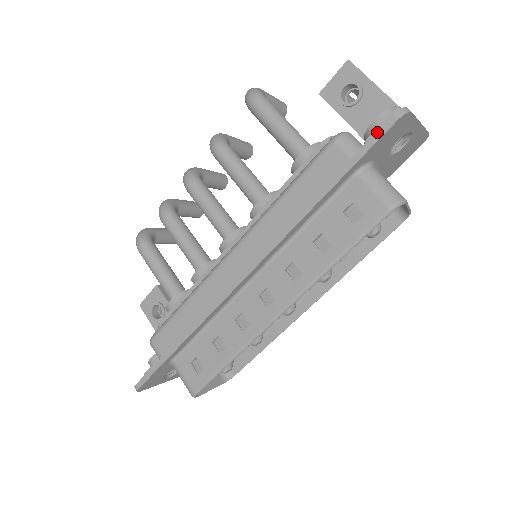
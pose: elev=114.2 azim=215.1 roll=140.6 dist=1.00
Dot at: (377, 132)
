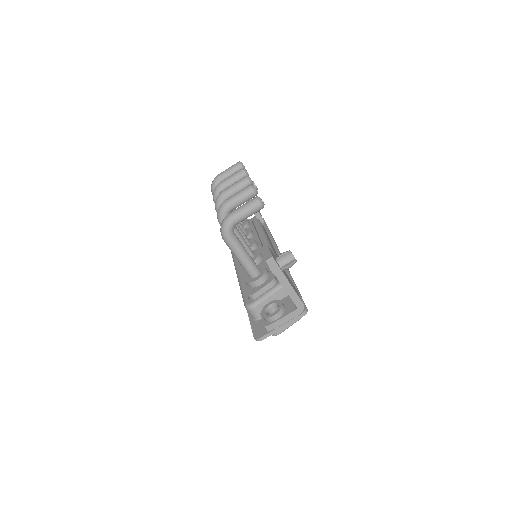
Dot at: (252, 331)
